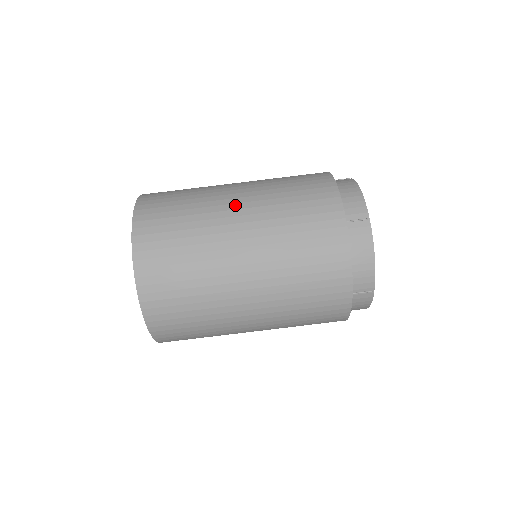
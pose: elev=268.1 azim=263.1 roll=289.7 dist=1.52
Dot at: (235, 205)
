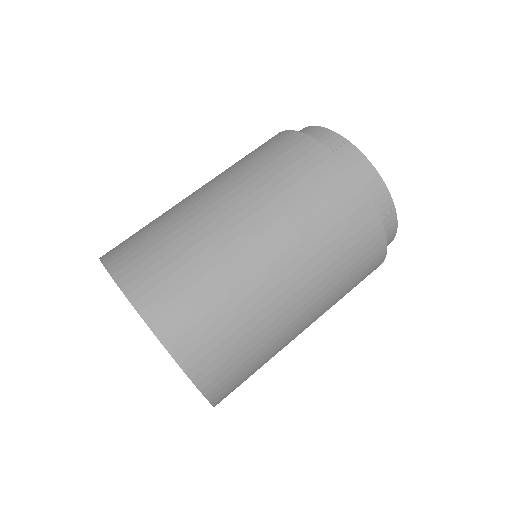
Dot at: (212, 199)
